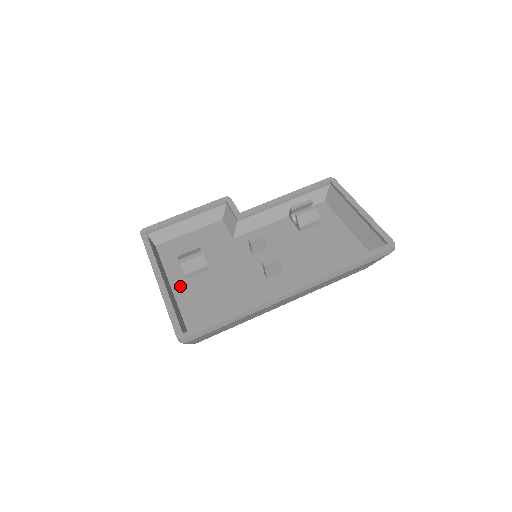
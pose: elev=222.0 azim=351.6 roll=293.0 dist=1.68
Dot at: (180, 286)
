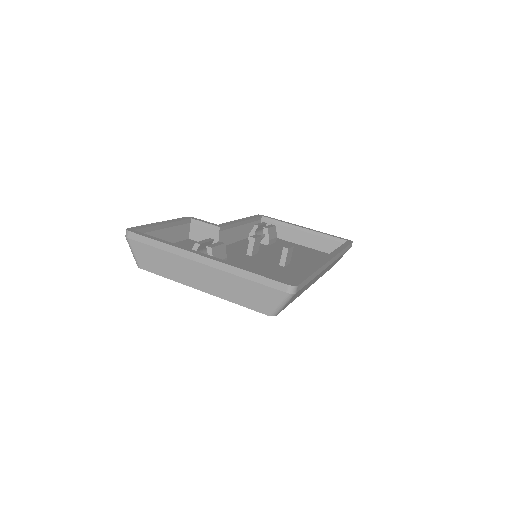
Dot at: occluded
